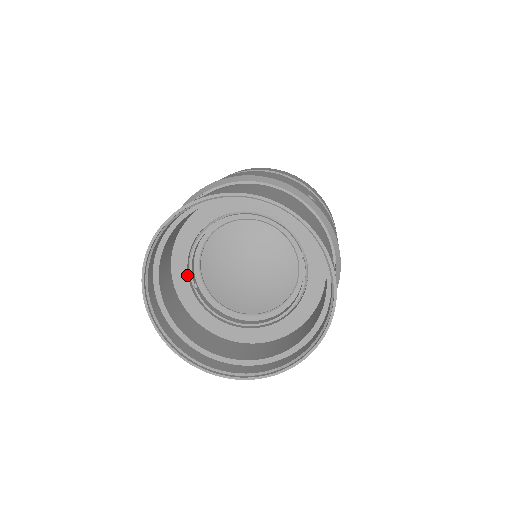
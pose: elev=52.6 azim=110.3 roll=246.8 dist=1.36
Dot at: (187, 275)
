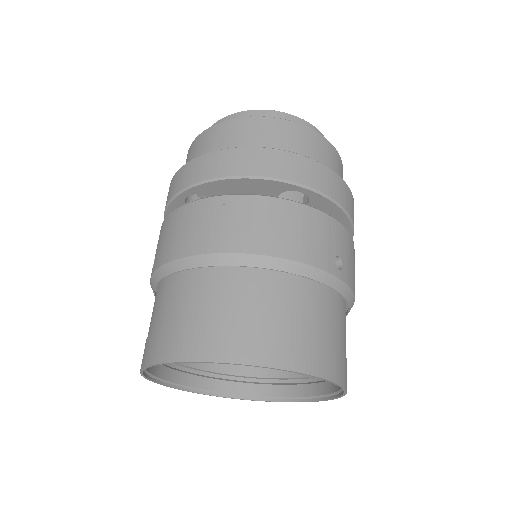
Dot at: occluded
